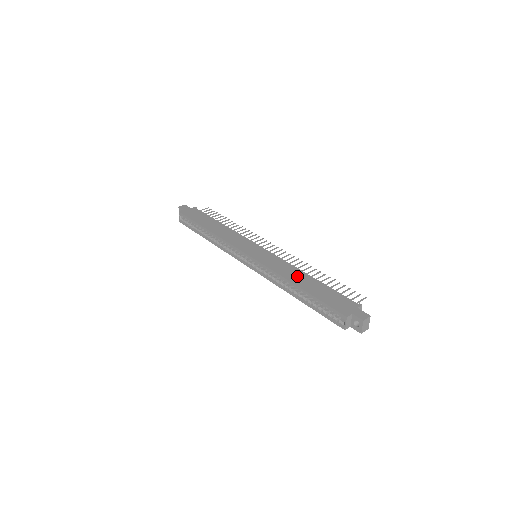
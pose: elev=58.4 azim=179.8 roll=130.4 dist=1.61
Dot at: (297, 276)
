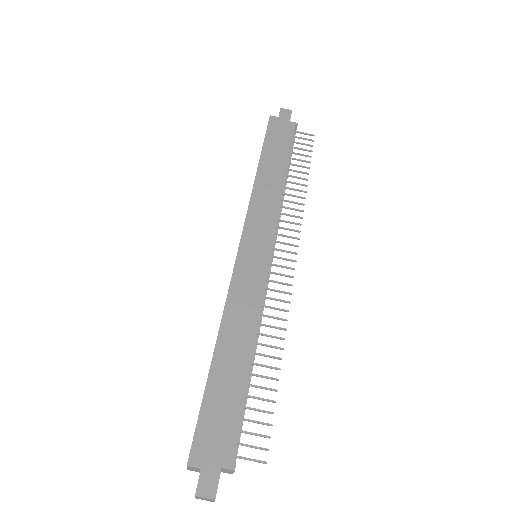
Dot at: (237, 337)
